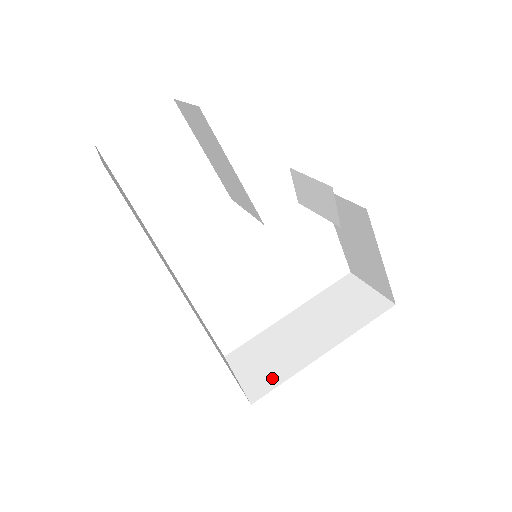
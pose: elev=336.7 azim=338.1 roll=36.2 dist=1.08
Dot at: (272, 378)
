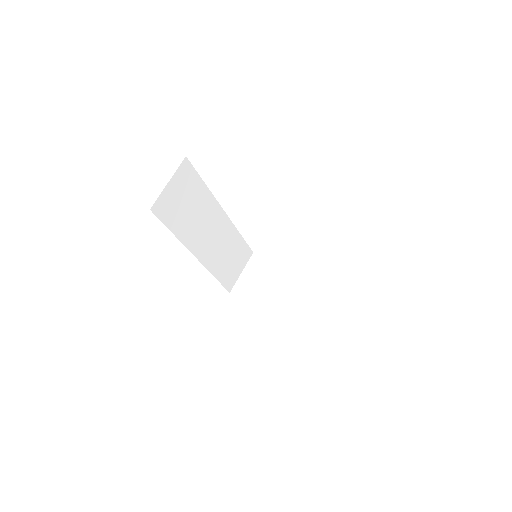
Dot at: (248, 293)
